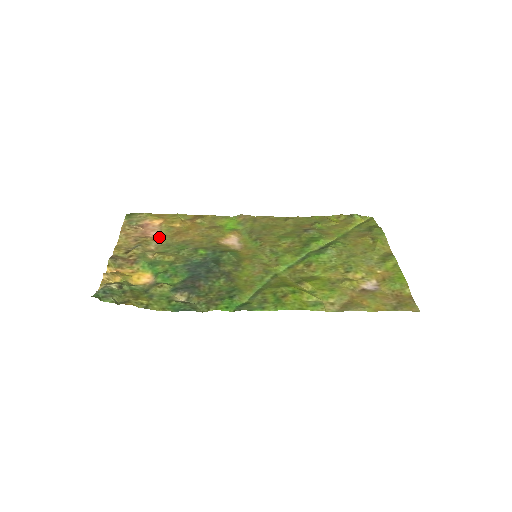
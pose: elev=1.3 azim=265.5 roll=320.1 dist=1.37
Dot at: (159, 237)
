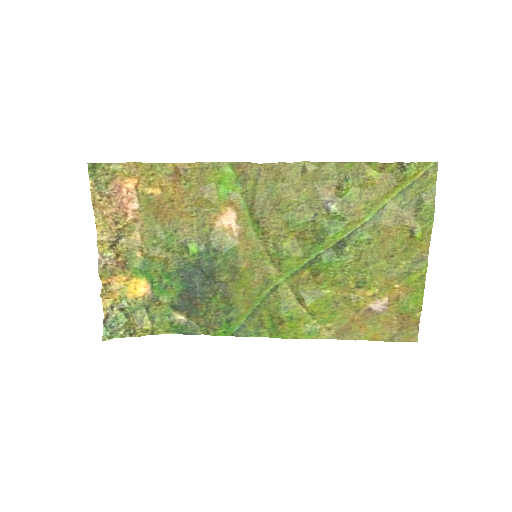
Dot at: (140, 214)
